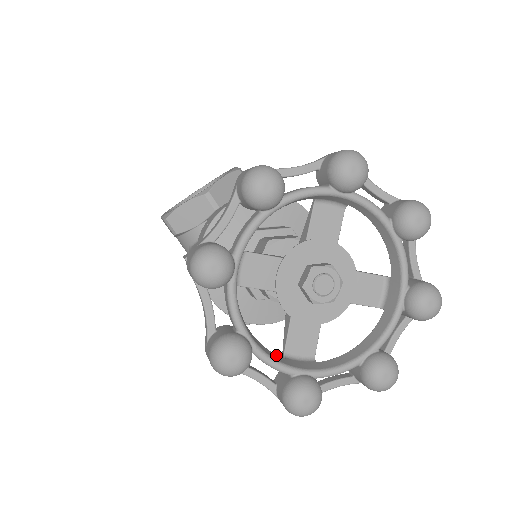
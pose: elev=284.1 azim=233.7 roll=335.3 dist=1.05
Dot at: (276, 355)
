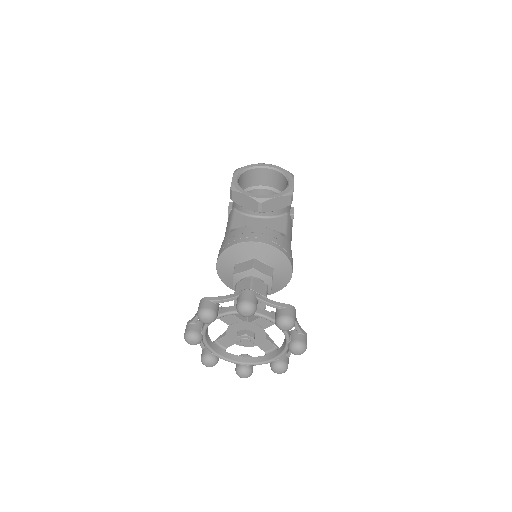
Dot at: (212, 342)
